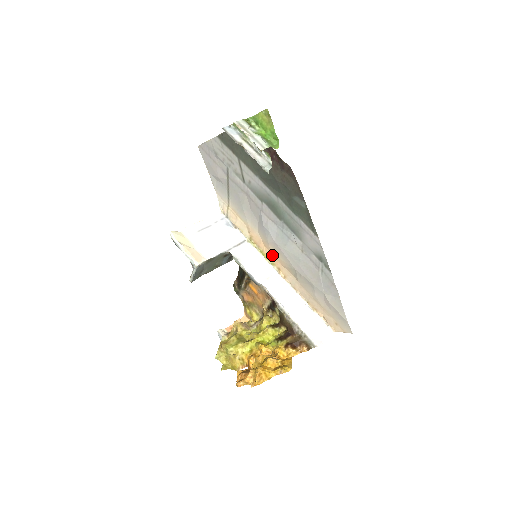
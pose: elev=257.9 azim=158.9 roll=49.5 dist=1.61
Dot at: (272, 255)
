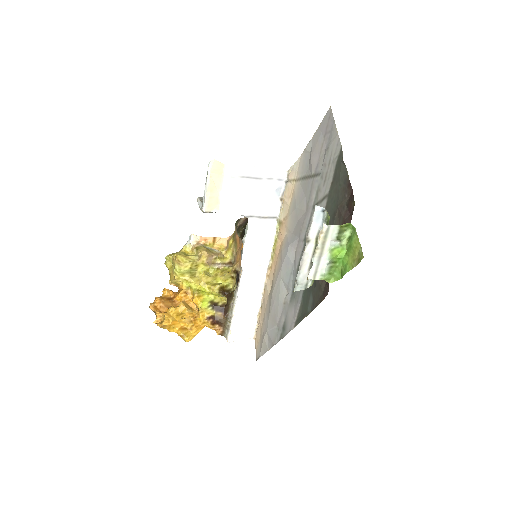
Dot at: (277, 257)
